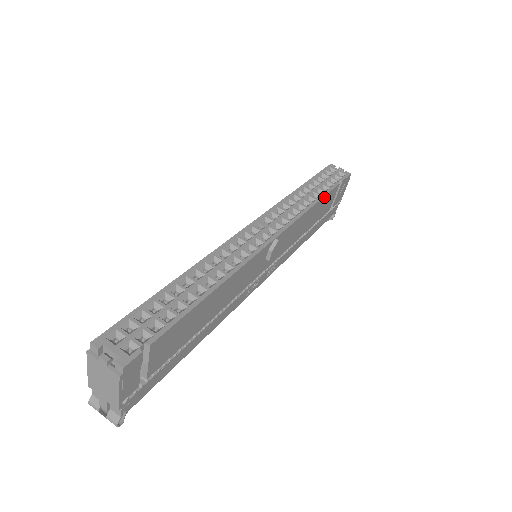
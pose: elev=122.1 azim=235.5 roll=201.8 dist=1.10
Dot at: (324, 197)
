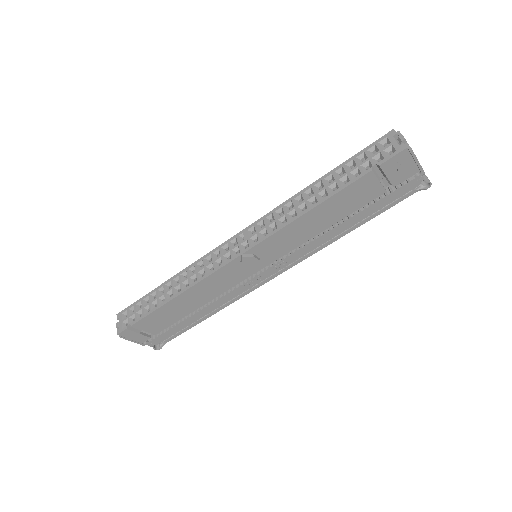
Dot at: (333, 196)
